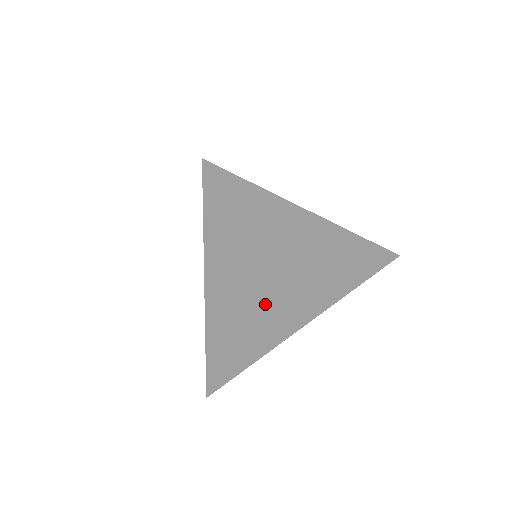
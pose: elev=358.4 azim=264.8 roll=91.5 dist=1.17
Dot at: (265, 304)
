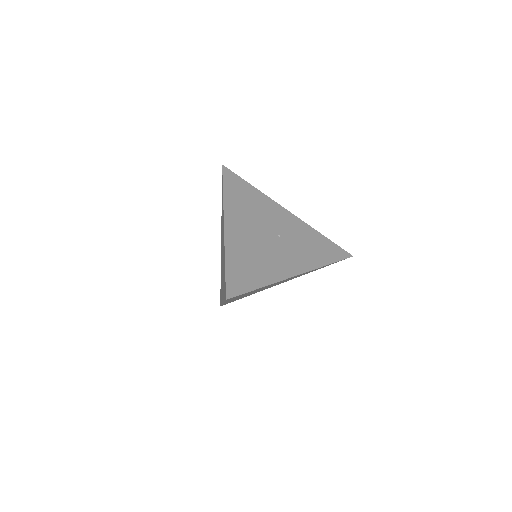
Dot at: occluded
